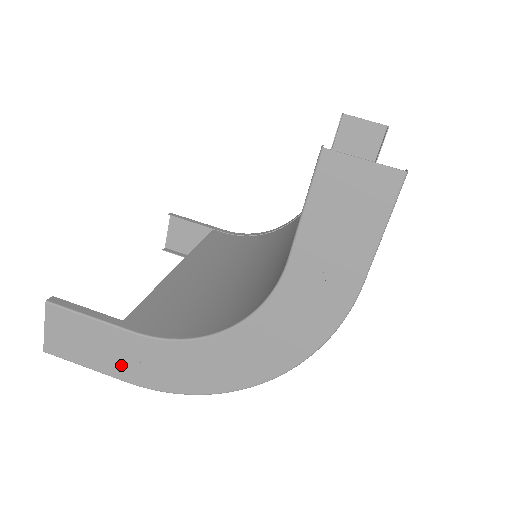
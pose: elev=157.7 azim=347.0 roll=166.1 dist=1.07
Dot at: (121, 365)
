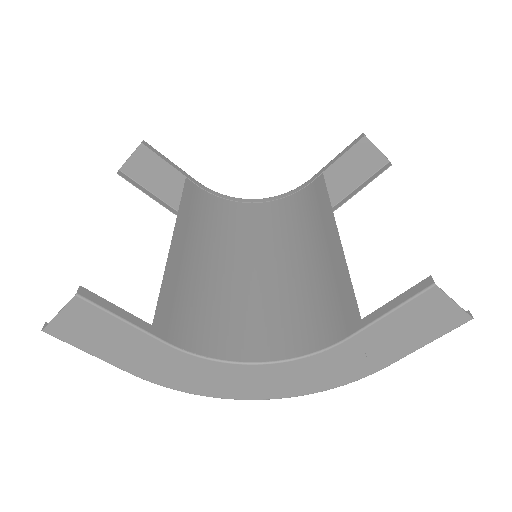
Dot at: (133, 361)
